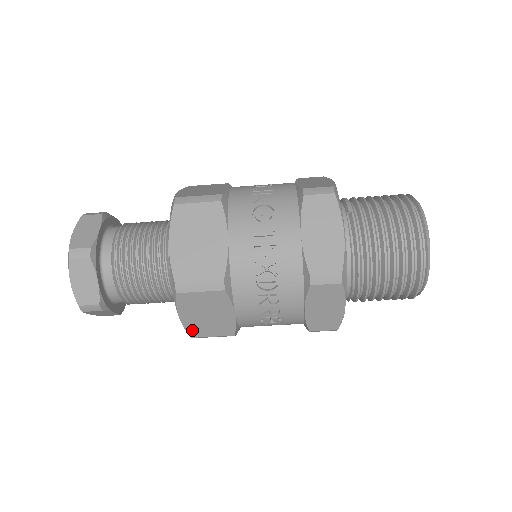
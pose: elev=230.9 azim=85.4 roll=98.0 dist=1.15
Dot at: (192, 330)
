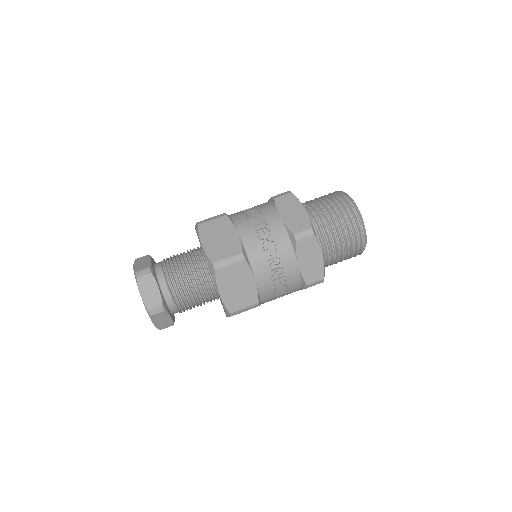
Dot at: (229, 305)
